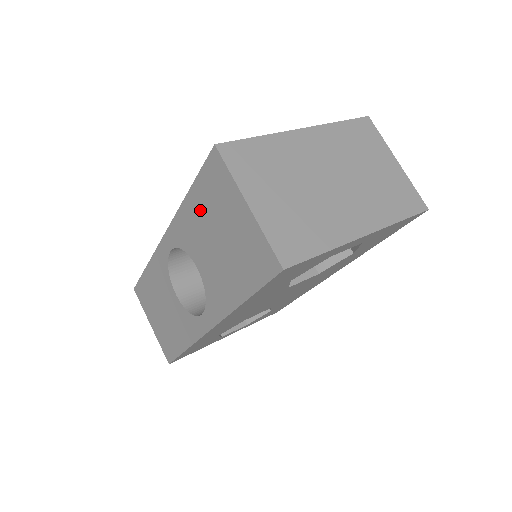
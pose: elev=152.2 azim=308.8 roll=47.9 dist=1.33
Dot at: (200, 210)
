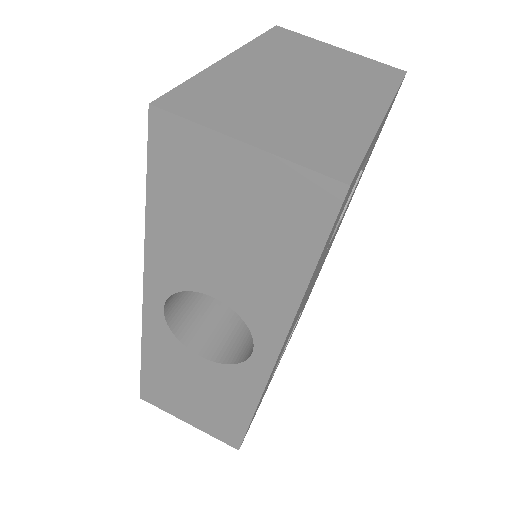
Dot at: (176, 216)
